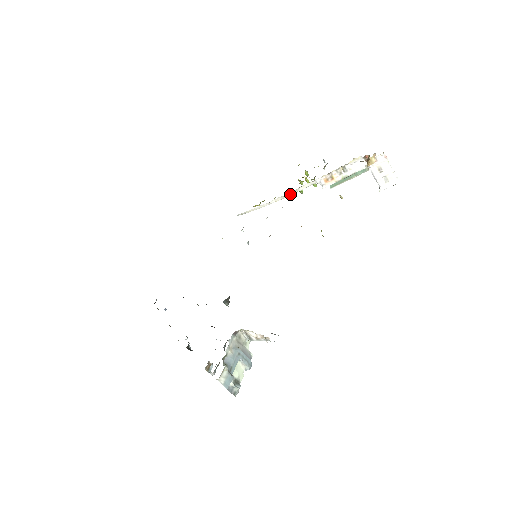
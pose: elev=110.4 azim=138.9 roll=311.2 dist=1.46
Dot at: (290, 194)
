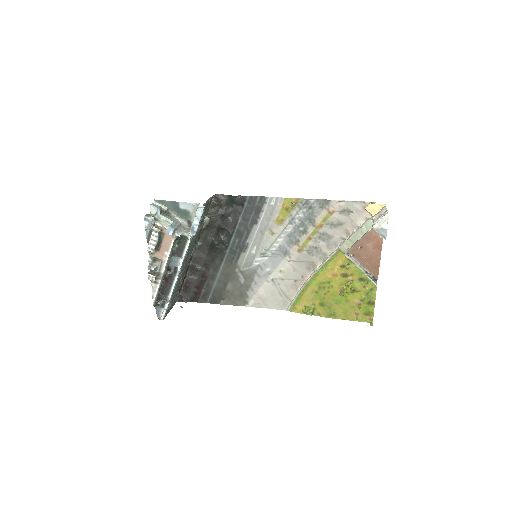
Dot at: (321, 266)
